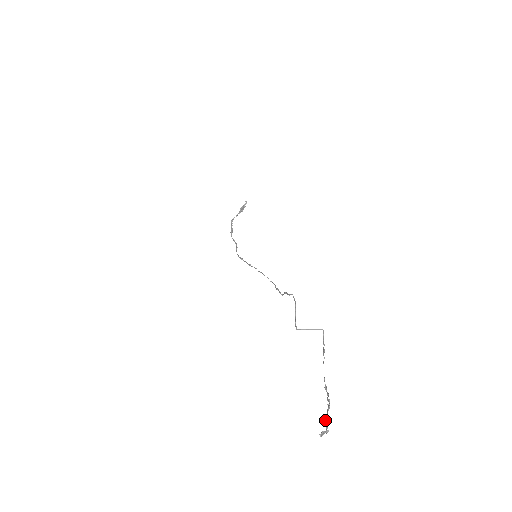
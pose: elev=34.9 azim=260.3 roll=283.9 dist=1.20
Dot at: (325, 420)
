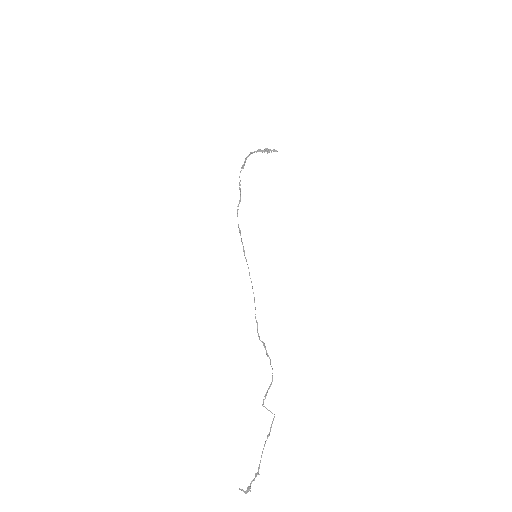
Dot at: (249, 487)
